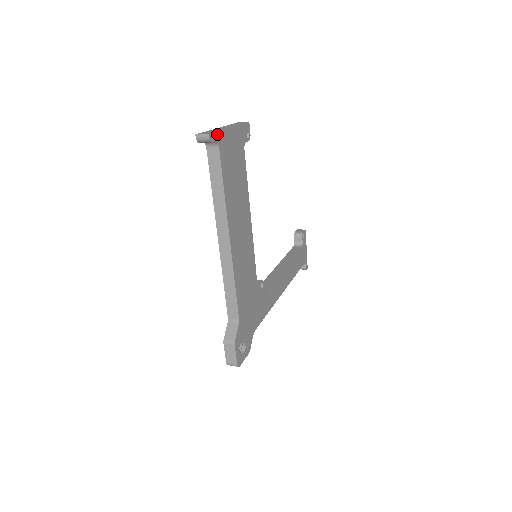
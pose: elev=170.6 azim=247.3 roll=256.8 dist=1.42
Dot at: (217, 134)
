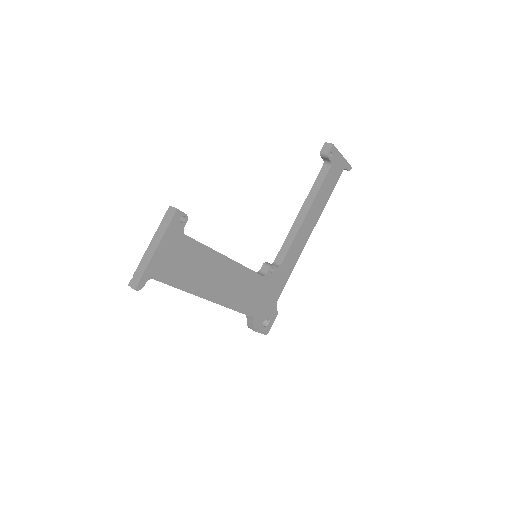
Dot at: (144, 276)
